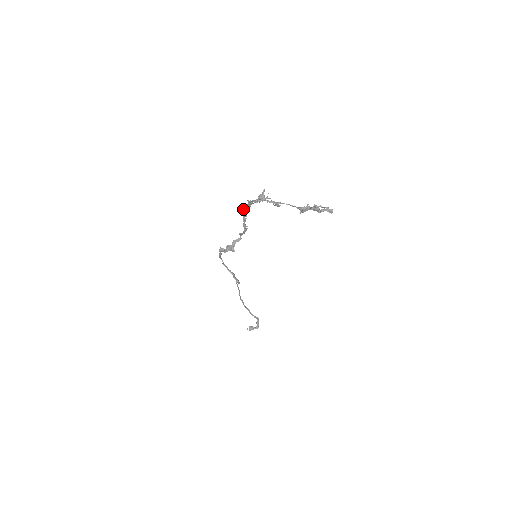
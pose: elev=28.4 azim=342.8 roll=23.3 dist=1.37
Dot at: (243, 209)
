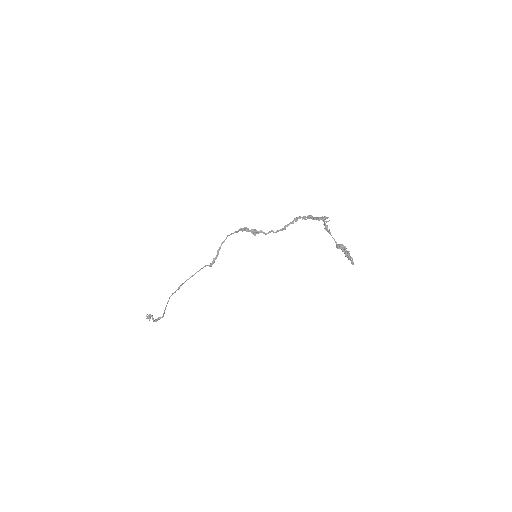
Dot at: (300, 216)
